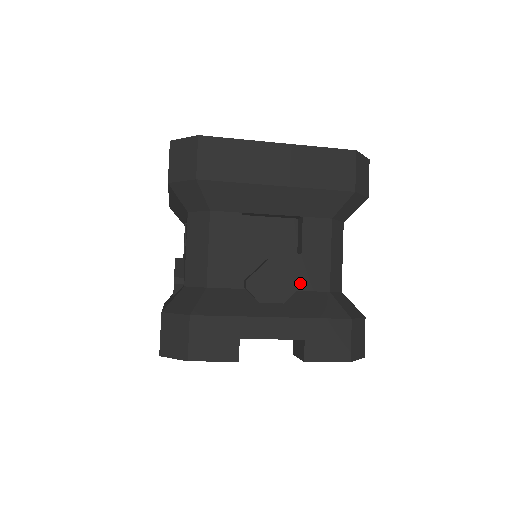
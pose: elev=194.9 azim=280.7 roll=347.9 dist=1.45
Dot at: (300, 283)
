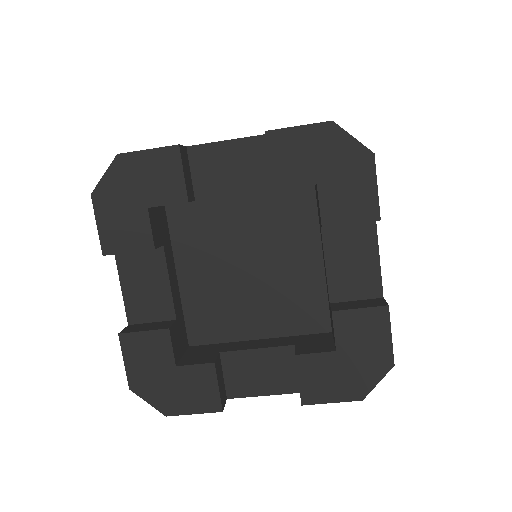
Dot at: occluded
